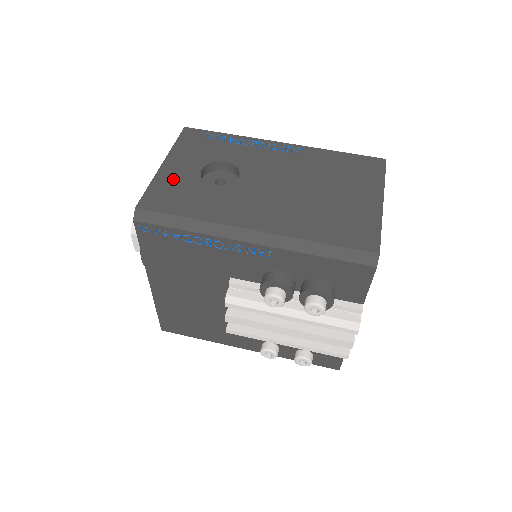
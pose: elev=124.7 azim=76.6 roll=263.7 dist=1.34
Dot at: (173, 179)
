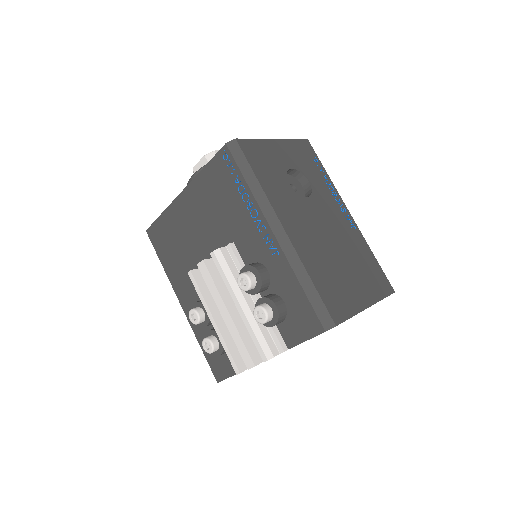
Dot at: (272, 153)
